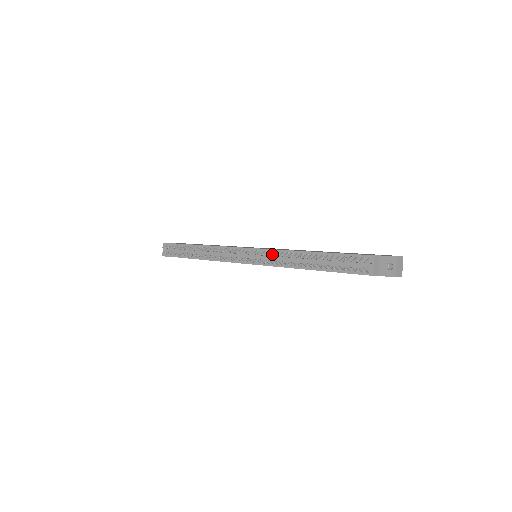
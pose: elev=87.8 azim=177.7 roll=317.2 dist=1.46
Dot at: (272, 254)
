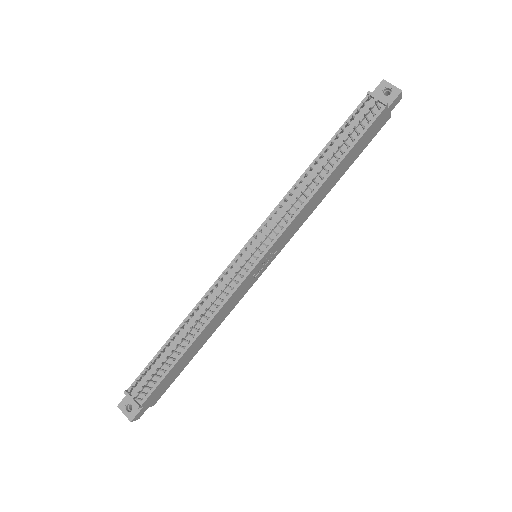
Dot at: (279, 204)
